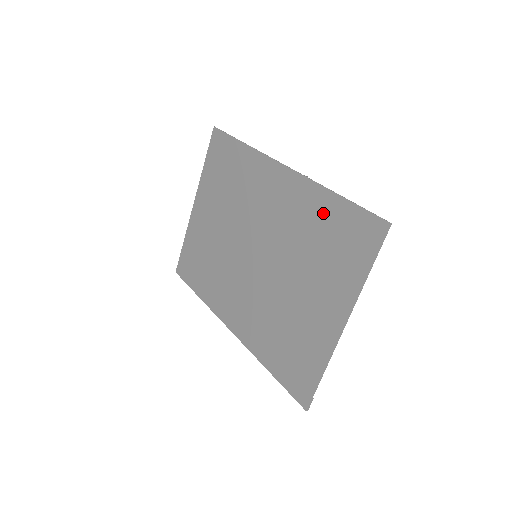
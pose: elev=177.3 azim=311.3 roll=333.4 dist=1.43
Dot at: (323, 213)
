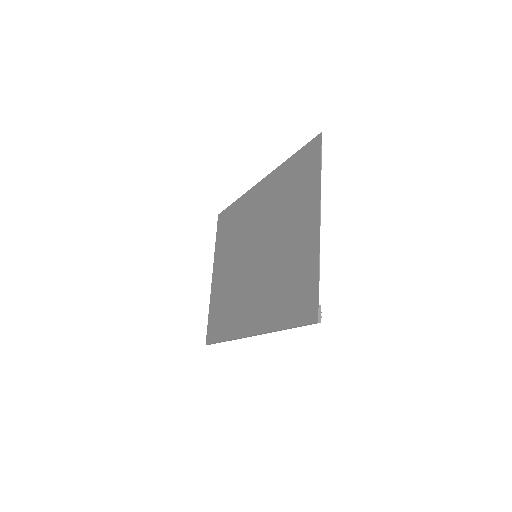
Dot at: (286, 176)
